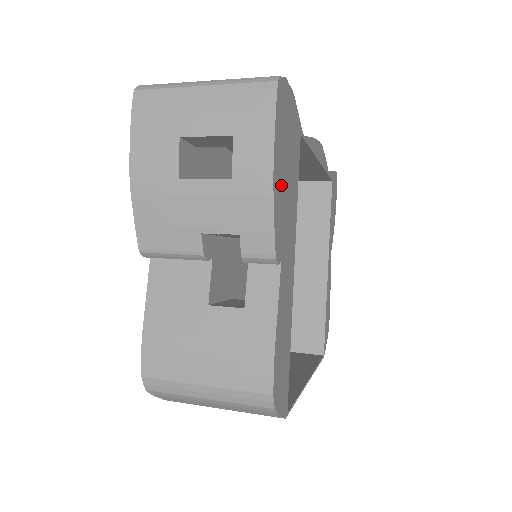
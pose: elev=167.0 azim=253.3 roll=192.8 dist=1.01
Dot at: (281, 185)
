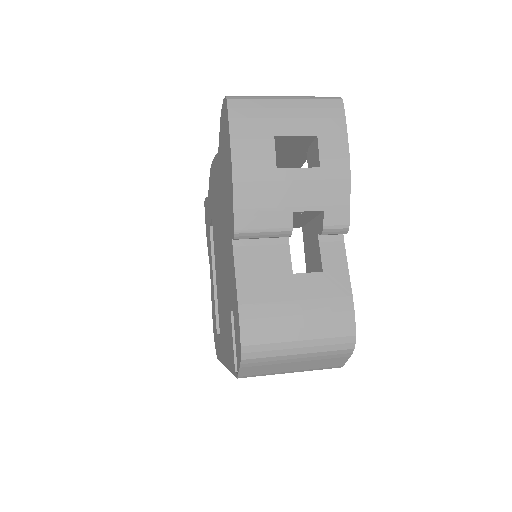
Dot at: occluded
